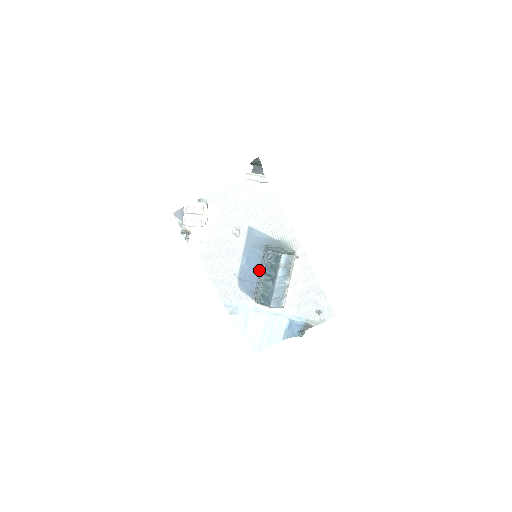
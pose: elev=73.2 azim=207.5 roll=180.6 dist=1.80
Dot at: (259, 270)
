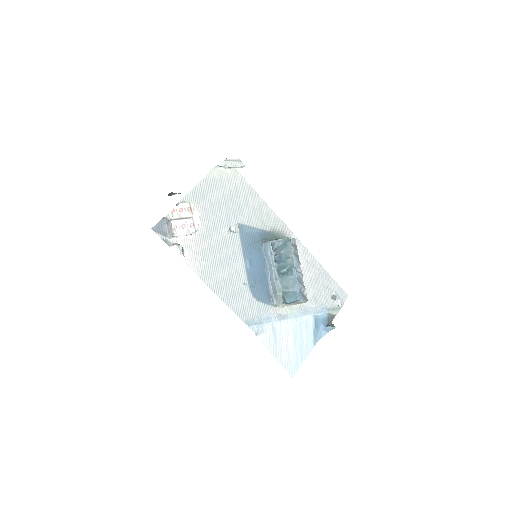
Dot at: (266, 270)
